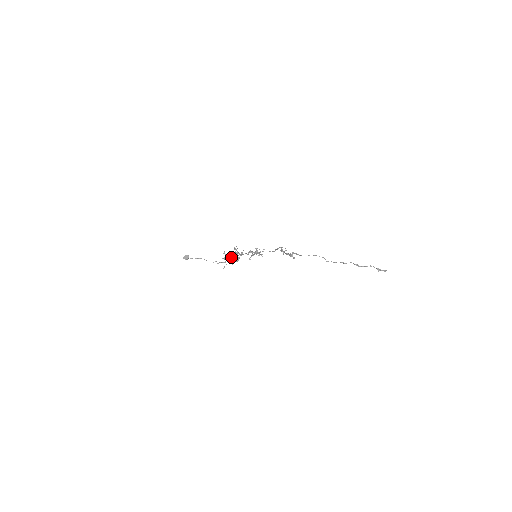
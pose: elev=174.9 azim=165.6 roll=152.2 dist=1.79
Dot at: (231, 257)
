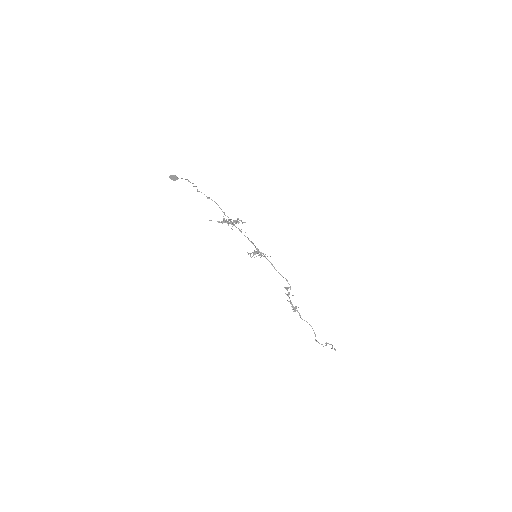
Dot at: (226, 222)
